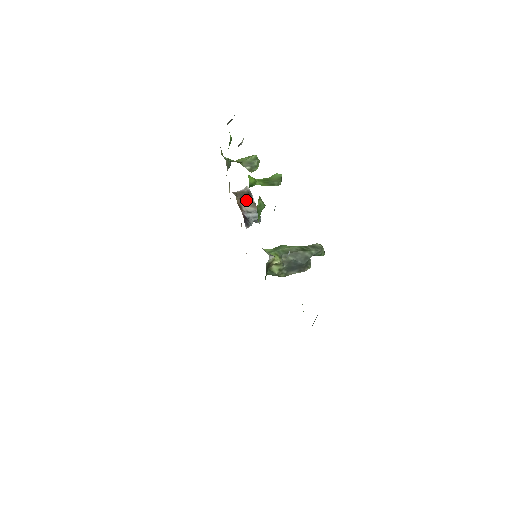
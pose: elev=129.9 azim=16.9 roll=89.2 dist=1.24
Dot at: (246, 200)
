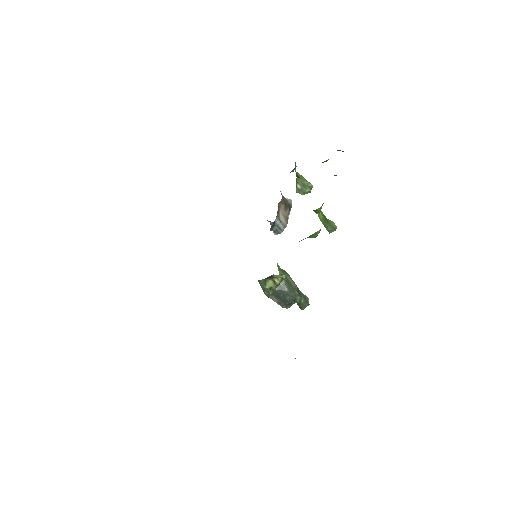
Dot at: (285, 209)
